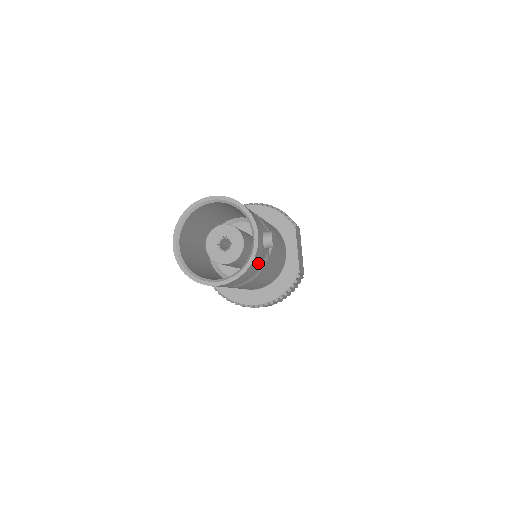
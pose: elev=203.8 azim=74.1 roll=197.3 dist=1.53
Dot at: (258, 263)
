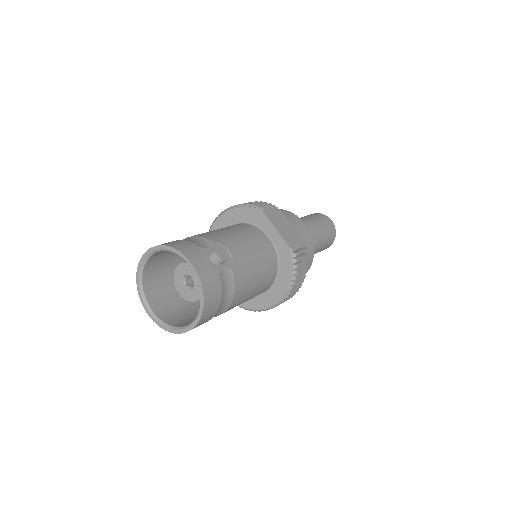
Dot at: (217, 285)
